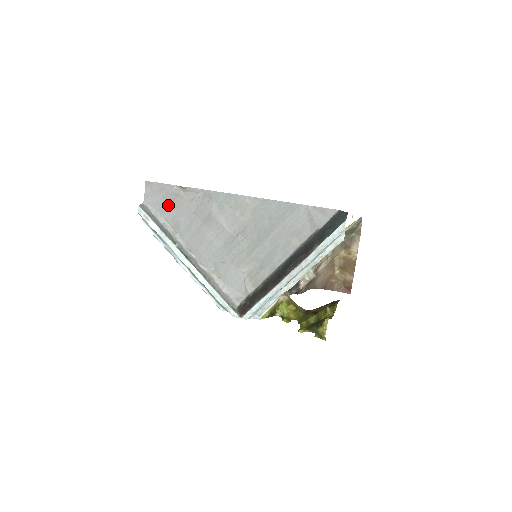
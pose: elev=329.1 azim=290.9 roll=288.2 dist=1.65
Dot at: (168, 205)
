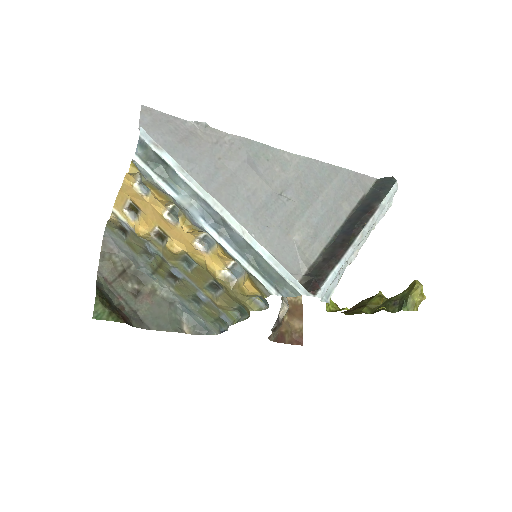
Dot at: (180, 143)
